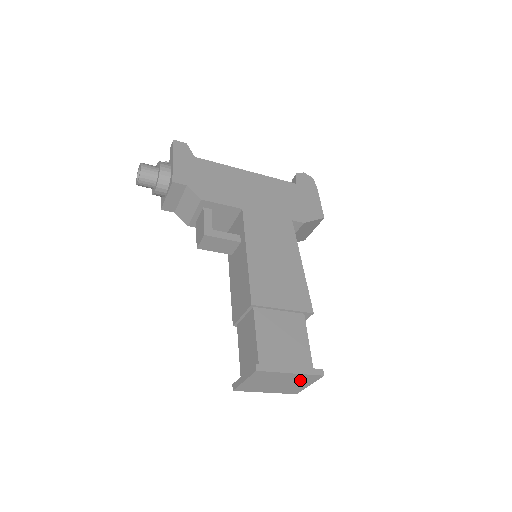
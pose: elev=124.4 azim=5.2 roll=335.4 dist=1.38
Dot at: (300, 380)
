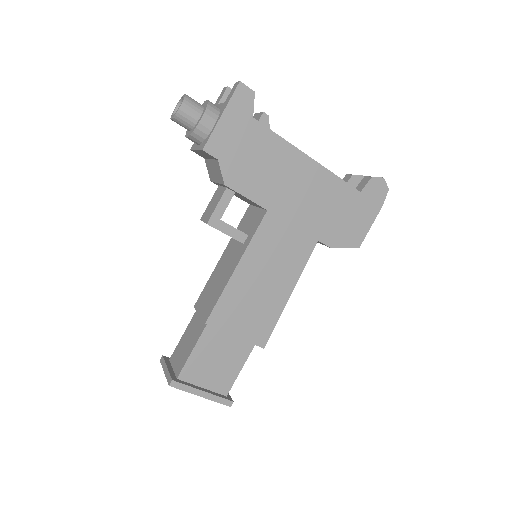
Dot at: occluded
